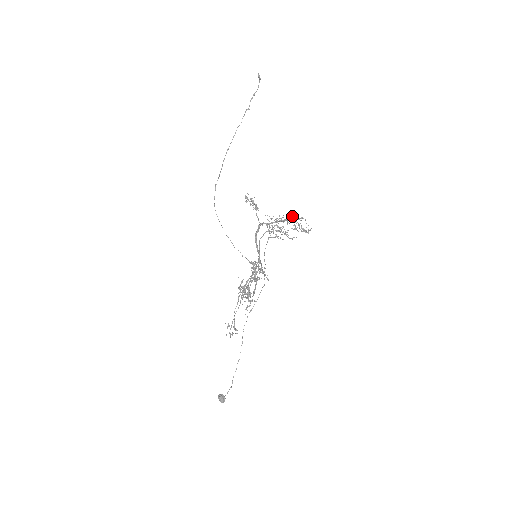
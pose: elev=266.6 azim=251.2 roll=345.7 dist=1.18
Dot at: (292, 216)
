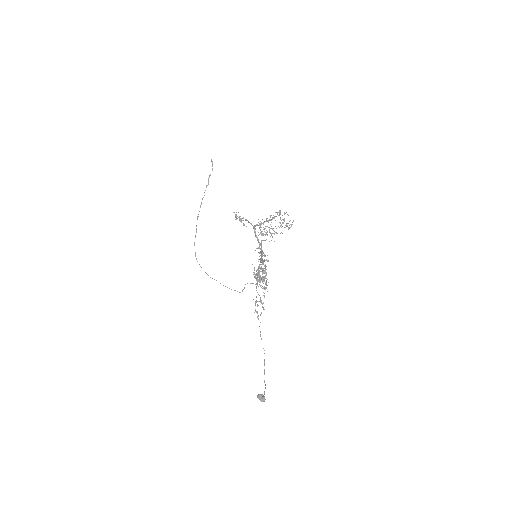
Dot at: (277, 213)
